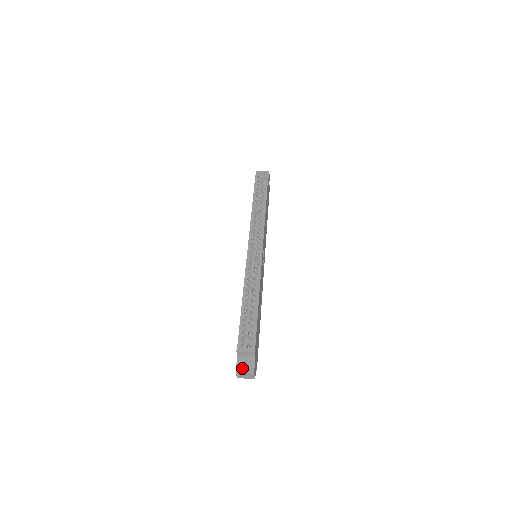
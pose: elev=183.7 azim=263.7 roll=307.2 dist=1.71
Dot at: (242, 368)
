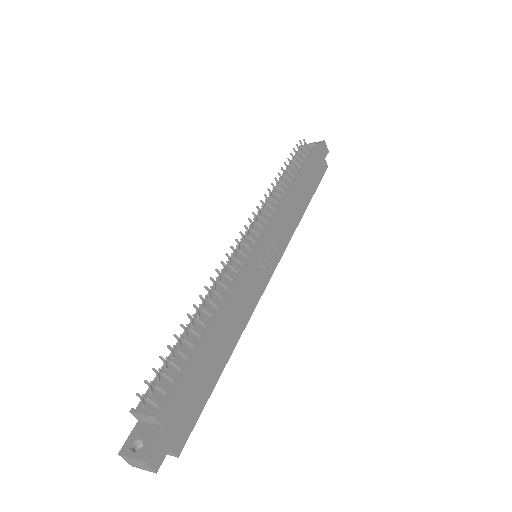
Dot at: (134, 447)
